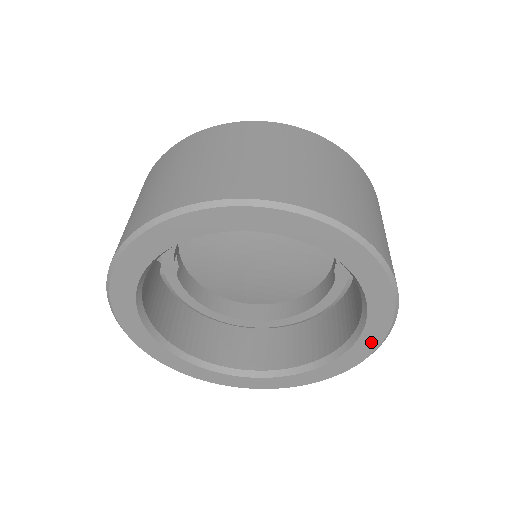
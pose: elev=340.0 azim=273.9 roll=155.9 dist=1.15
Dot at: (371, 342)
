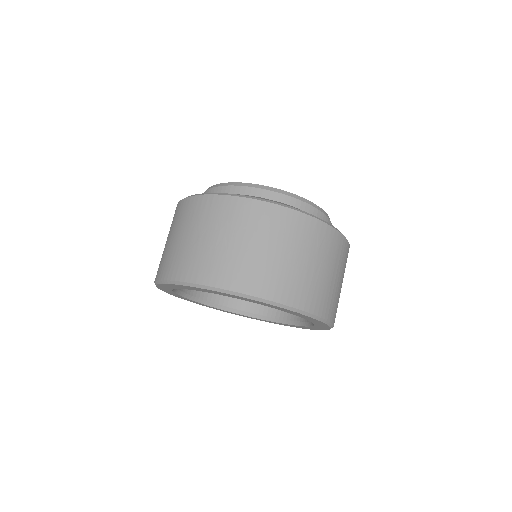
Dot at: (324, 327)
